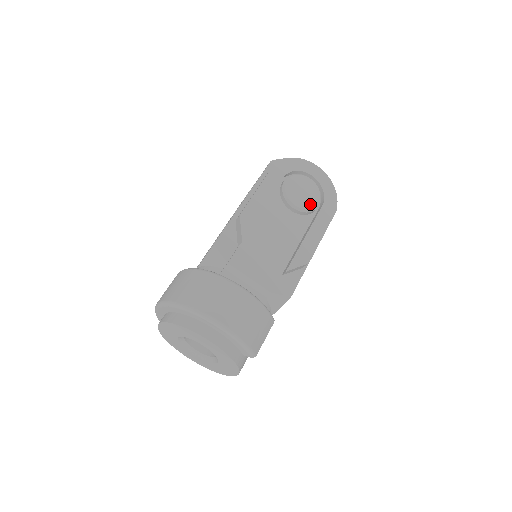
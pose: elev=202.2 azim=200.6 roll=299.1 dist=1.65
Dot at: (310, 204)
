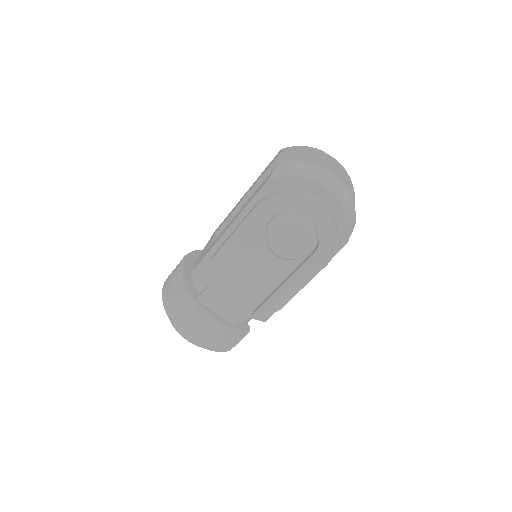
Dot at: (296, 253)
